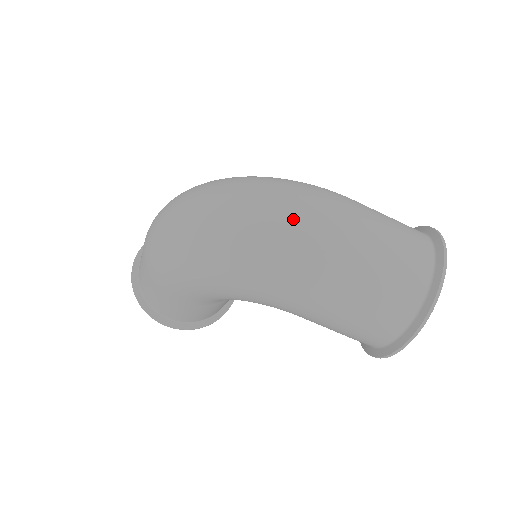
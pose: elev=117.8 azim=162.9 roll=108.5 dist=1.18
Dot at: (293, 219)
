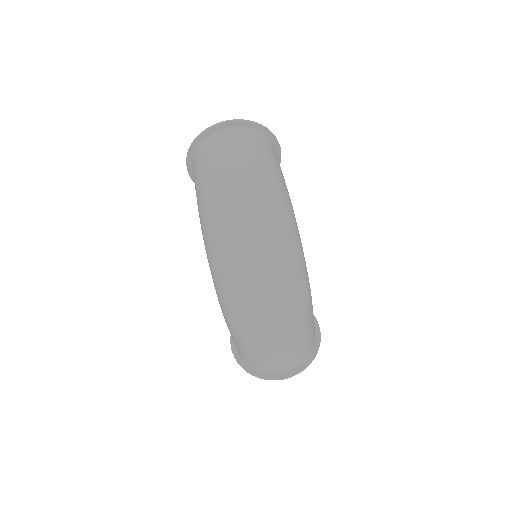
Dot at: (264, 326)
